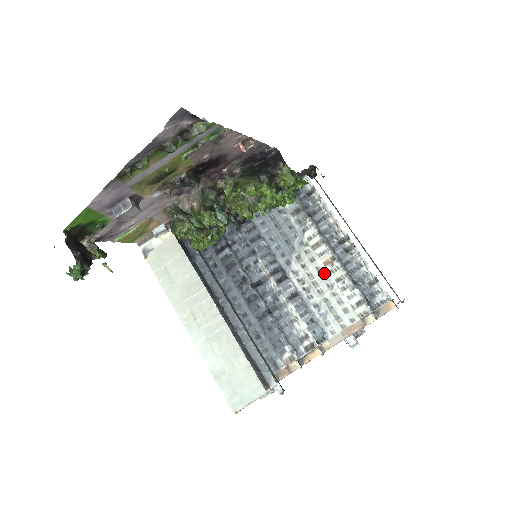
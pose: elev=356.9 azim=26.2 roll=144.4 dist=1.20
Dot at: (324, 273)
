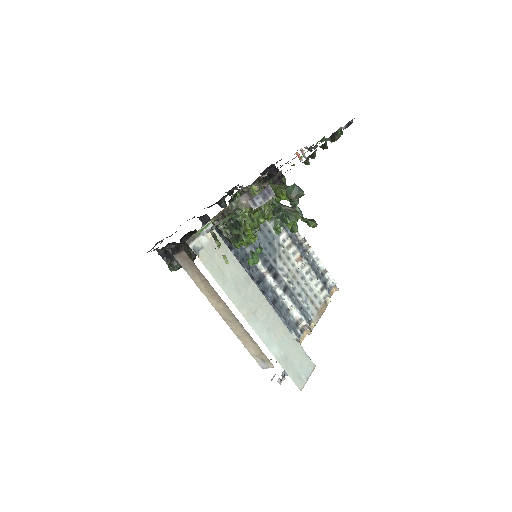
Dot at: (298, 268)
